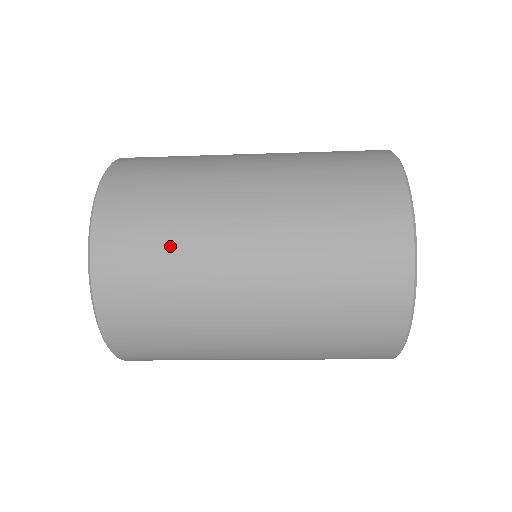
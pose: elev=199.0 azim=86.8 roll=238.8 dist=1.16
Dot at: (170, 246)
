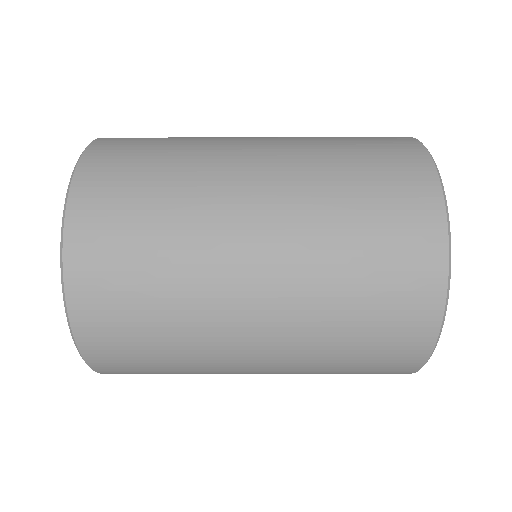
Dot at: (176, 141)
